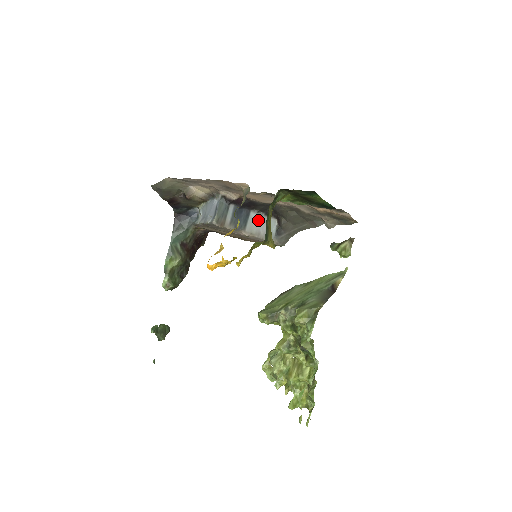
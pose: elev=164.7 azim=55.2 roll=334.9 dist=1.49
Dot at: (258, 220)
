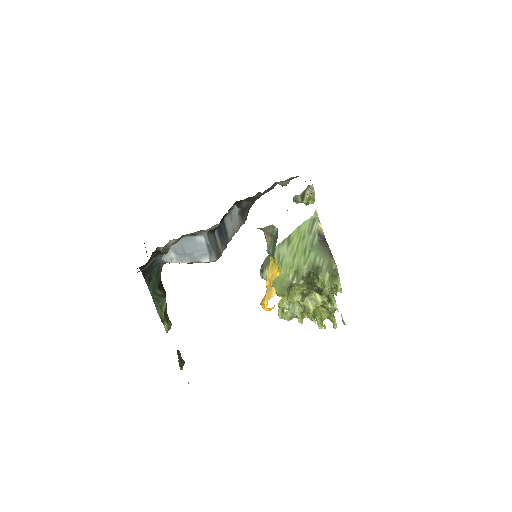
Dot at: (229, 220)
